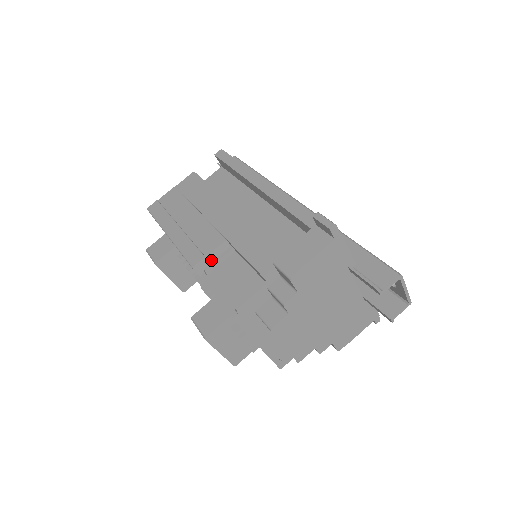
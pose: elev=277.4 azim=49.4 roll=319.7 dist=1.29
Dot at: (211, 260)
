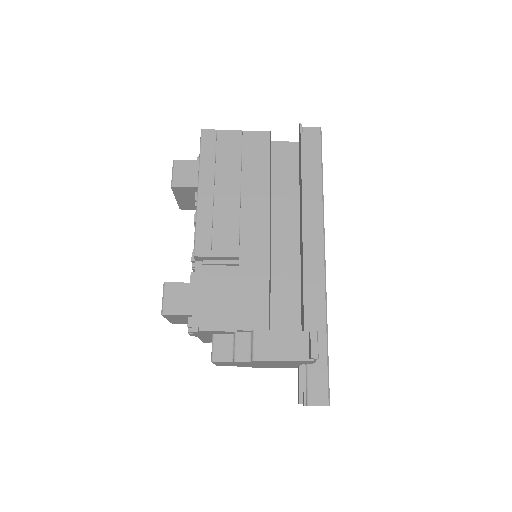
Dot at: (214, 259)
